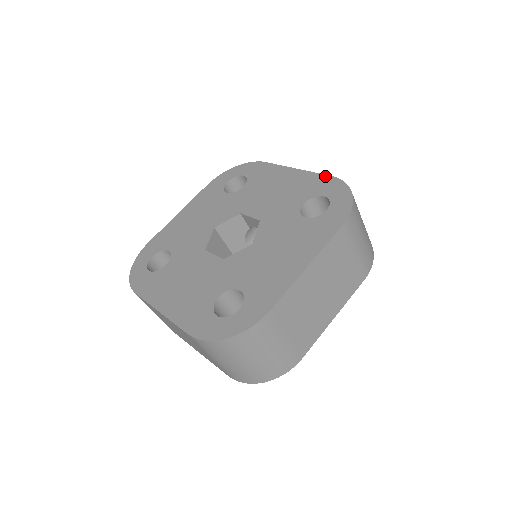
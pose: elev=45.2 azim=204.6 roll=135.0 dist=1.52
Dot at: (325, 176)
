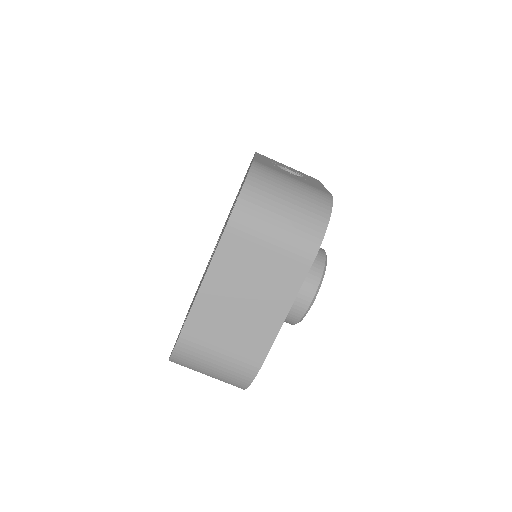
Dot at: (252, 161)
